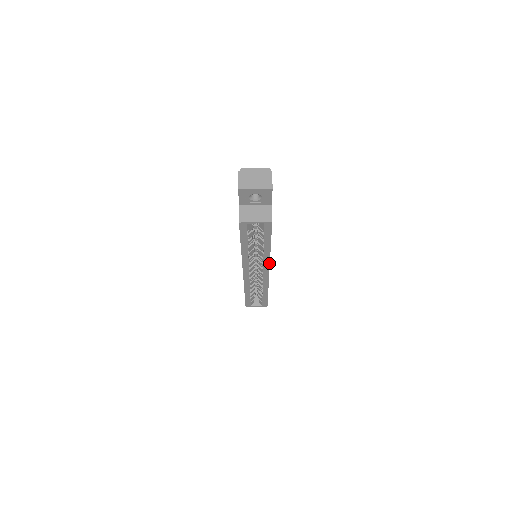
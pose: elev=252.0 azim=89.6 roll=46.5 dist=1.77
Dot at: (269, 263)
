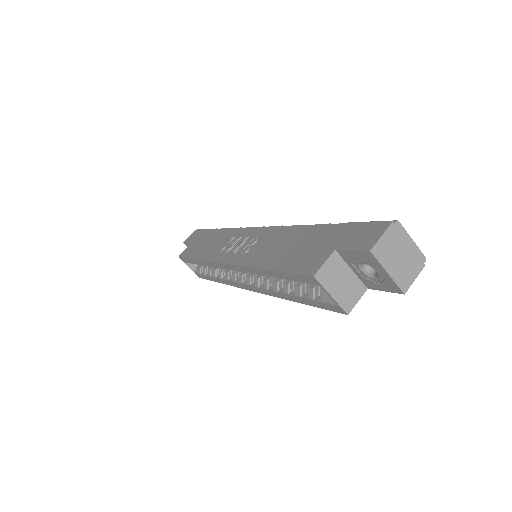
Dot at: (267, 294)
